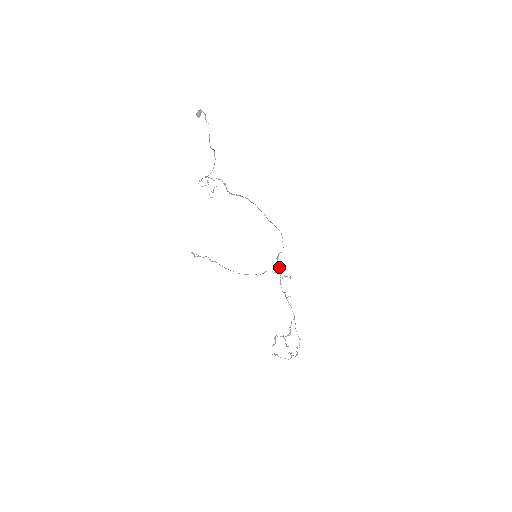
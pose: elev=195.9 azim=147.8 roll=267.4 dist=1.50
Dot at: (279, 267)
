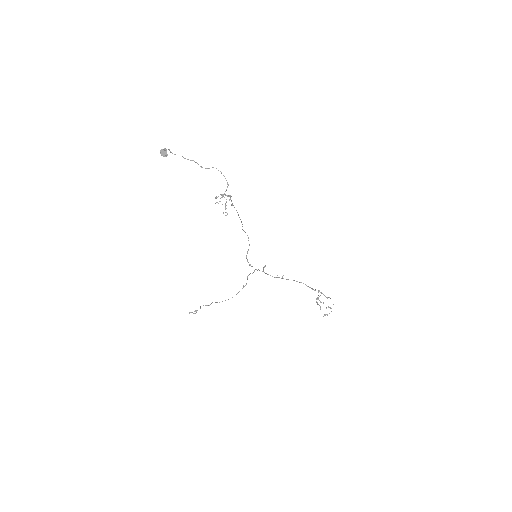
Dot at: (252, 266)
